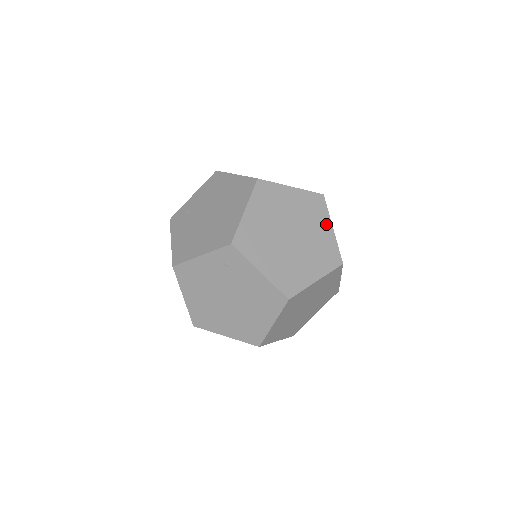
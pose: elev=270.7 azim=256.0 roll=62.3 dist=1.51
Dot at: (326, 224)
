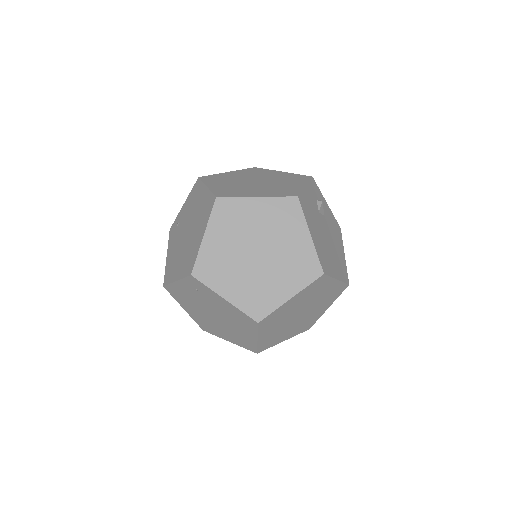
Dot at: (301, 232)
